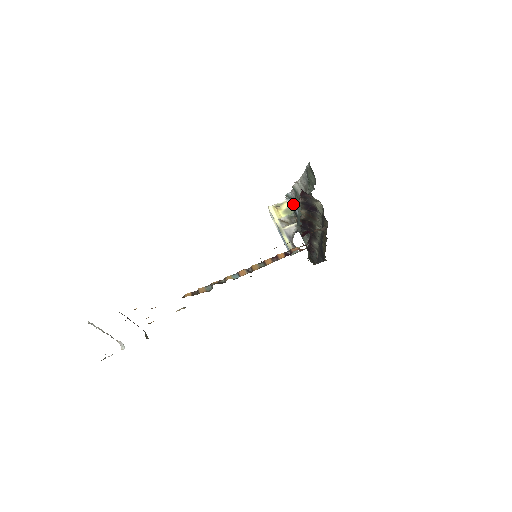
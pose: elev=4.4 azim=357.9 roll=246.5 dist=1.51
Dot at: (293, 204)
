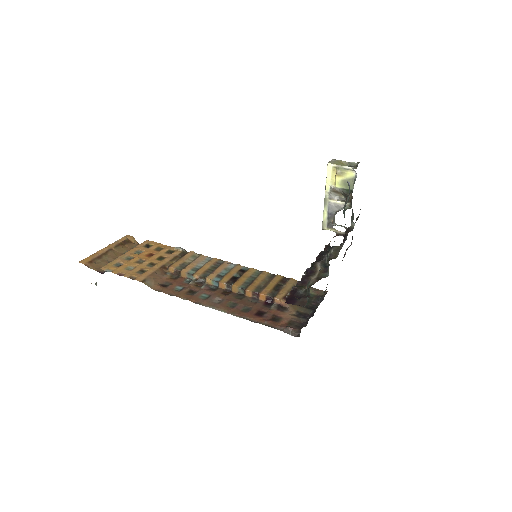
Dot at: occluded
